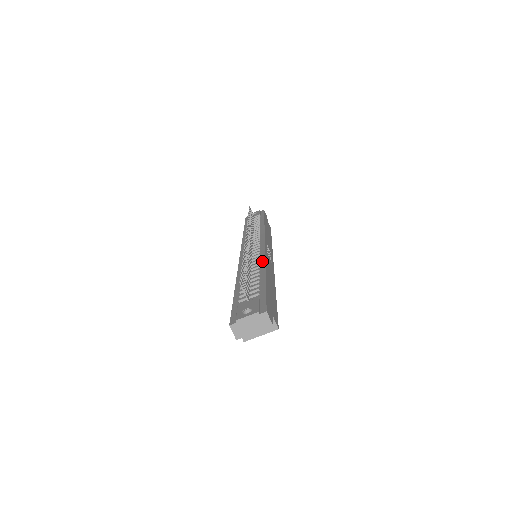
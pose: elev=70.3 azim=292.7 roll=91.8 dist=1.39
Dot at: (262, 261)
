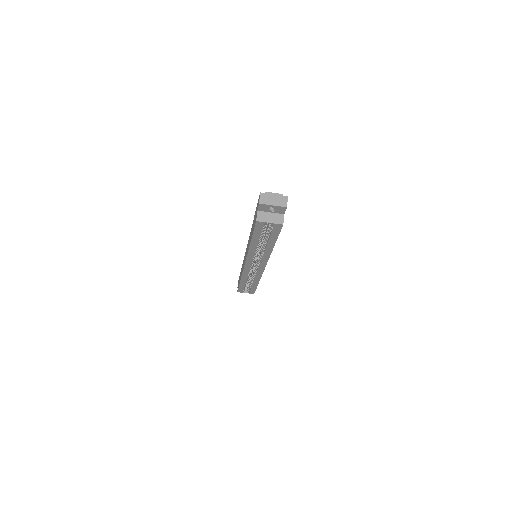
Dot at: occluded
